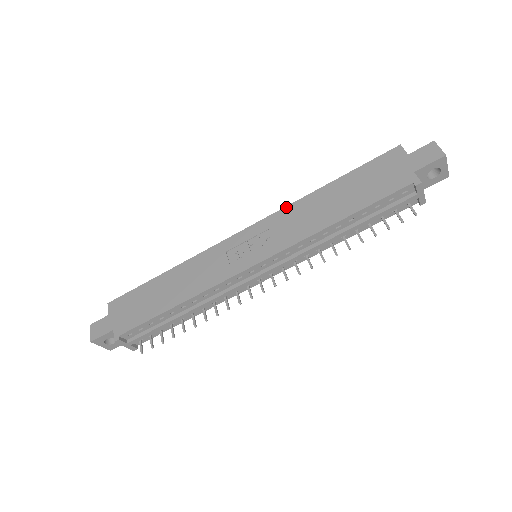
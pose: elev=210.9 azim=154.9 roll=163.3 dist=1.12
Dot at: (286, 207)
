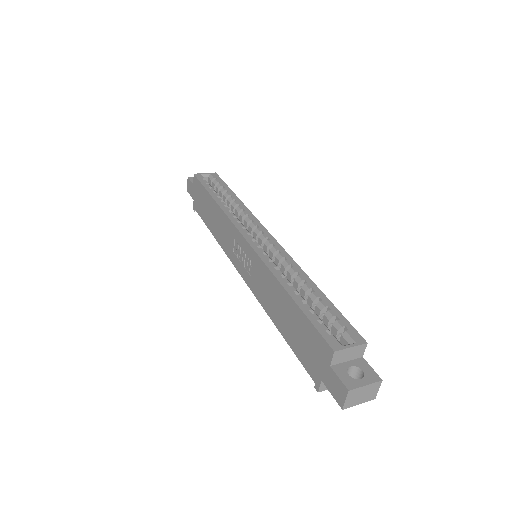
Dot at: (264, 265)
